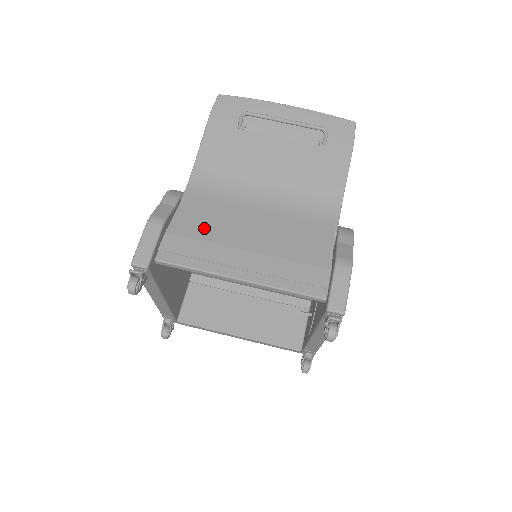
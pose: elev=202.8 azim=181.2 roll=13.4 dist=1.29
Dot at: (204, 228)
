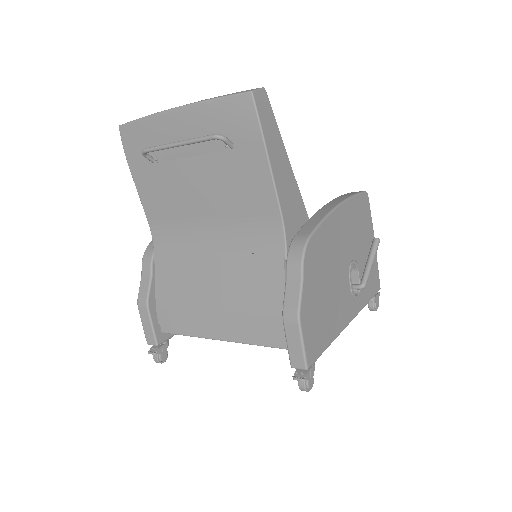
Dot at: (178, 292)
